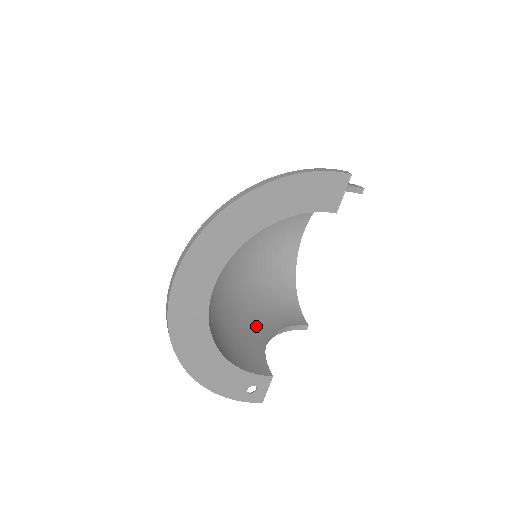
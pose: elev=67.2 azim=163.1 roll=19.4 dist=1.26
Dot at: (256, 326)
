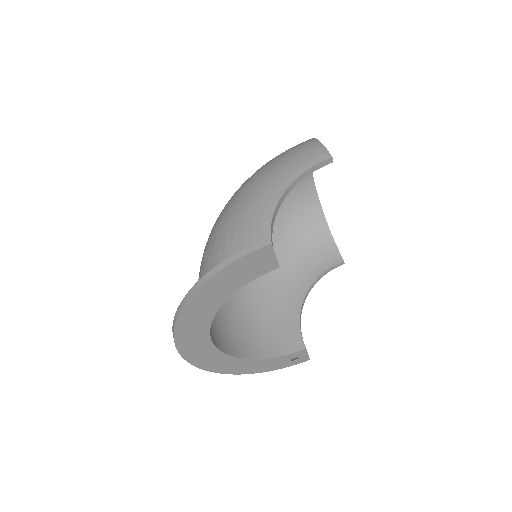
Dot at: (291, 289)
